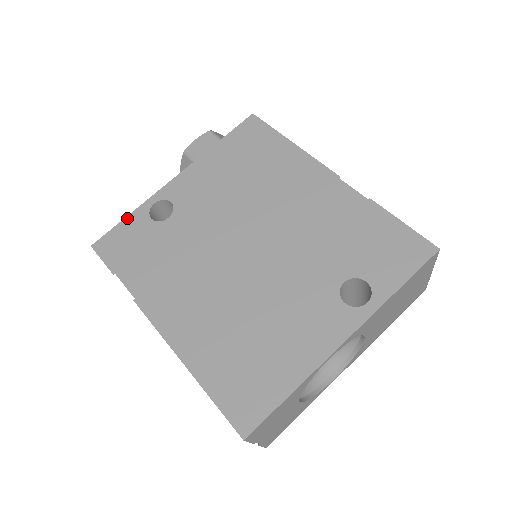
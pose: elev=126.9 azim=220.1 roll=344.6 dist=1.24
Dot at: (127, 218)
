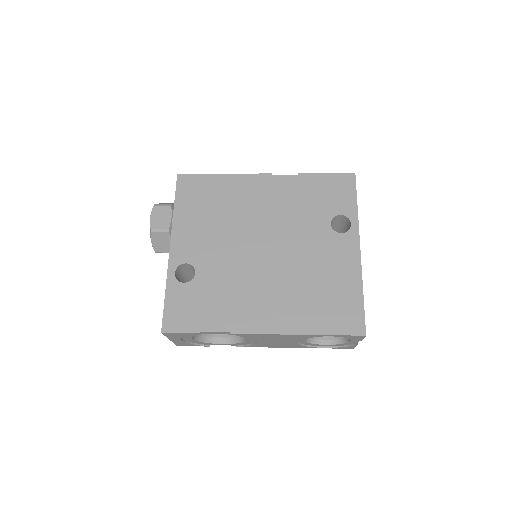
Dot at: (166, 296)
